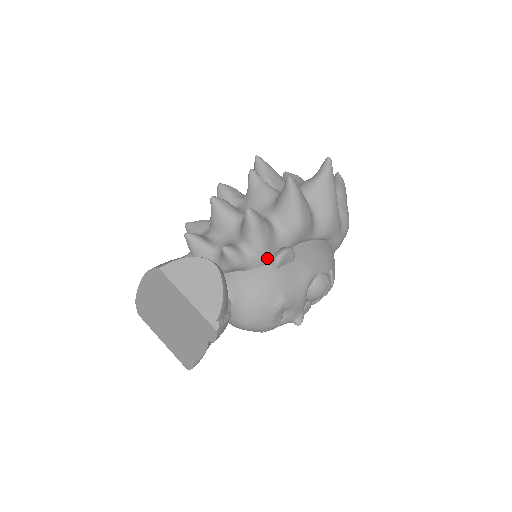
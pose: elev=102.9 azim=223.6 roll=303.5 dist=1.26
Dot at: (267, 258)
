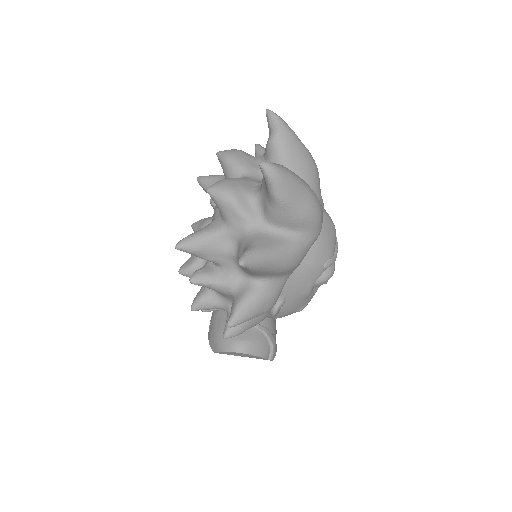
Dot at: occluded
